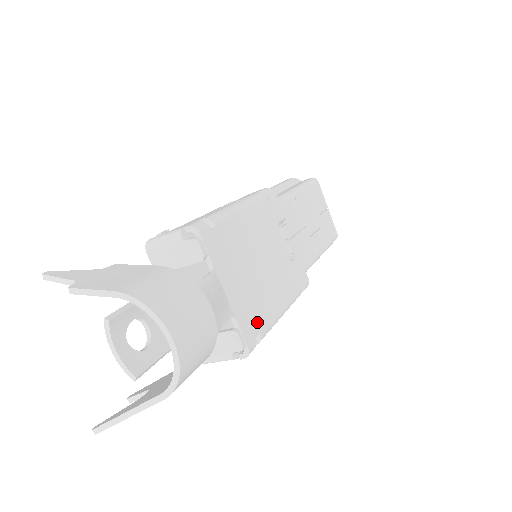
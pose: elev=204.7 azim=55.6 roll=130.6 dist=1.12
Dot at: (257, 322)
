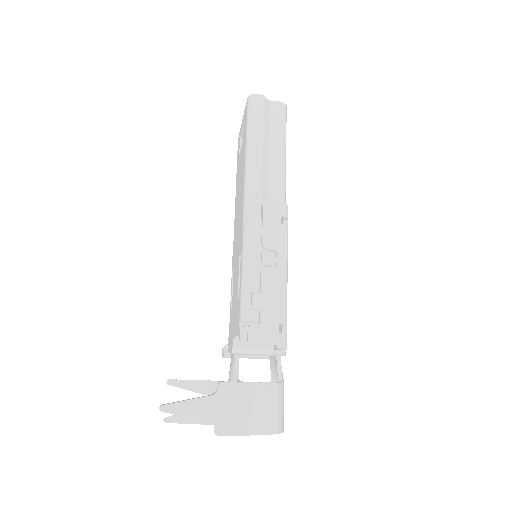
Dot at: occluded
